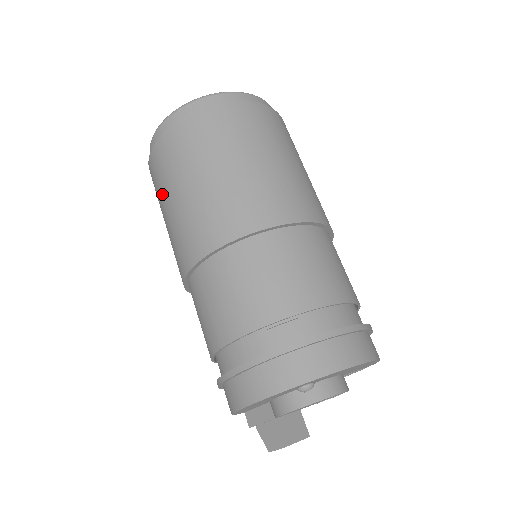
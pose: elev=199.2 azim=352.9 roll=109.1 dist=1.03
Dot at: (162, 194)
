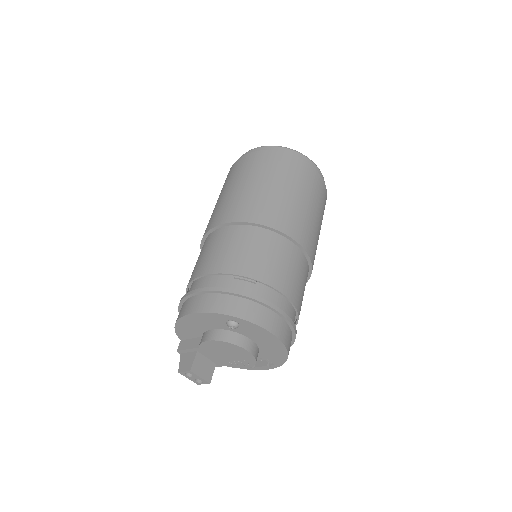
Dot at: (227, 183)
